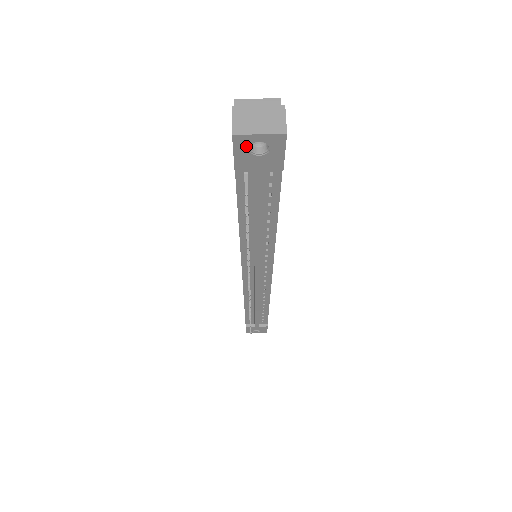
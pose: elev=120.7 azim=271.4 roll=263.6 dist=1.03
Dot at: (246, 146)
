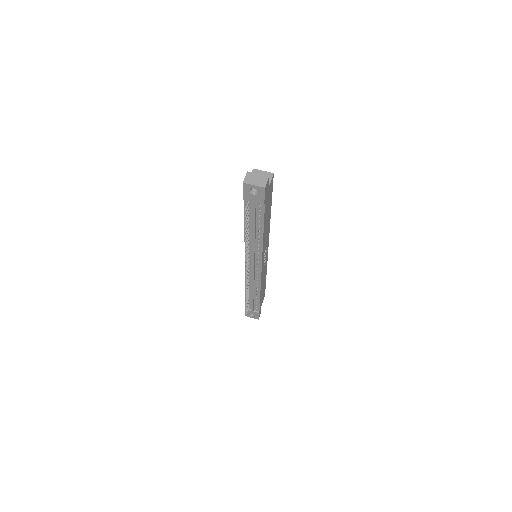
Dot at: (248, 189)
